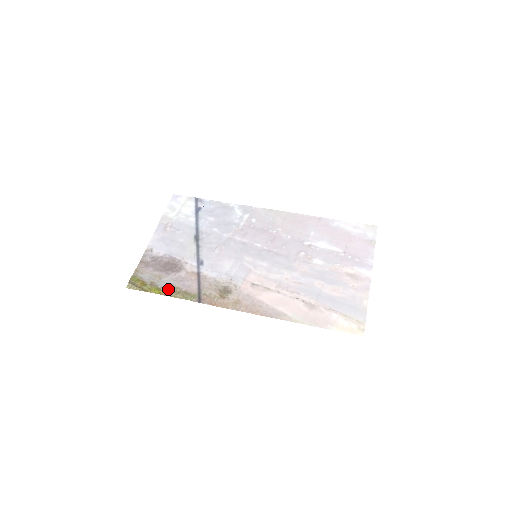
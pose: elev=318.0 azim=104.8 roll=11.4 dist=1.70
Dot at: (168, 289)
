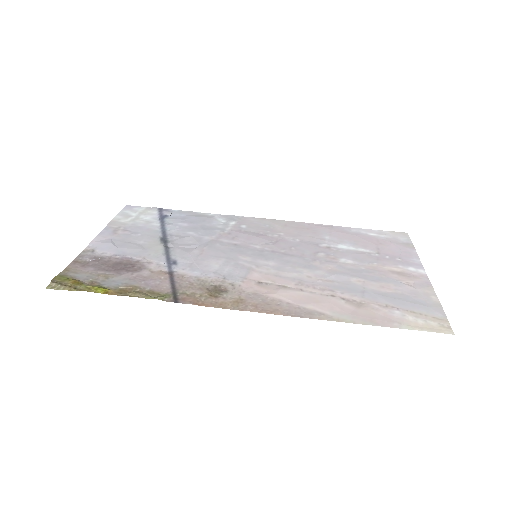
Dot at: (120, 288)
